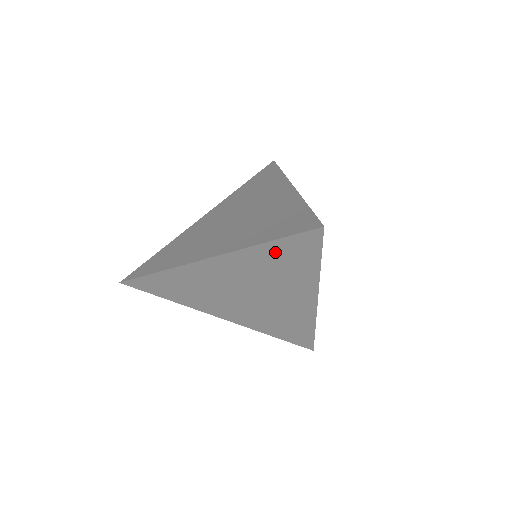
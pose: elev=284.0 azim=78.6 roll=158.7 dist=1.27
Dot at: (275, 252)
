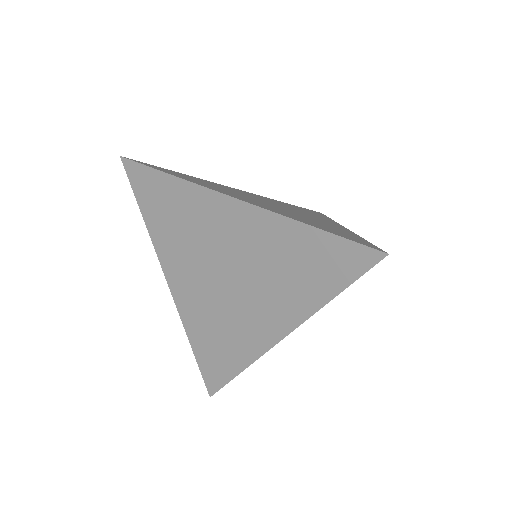
Dot at: (309, 245)
